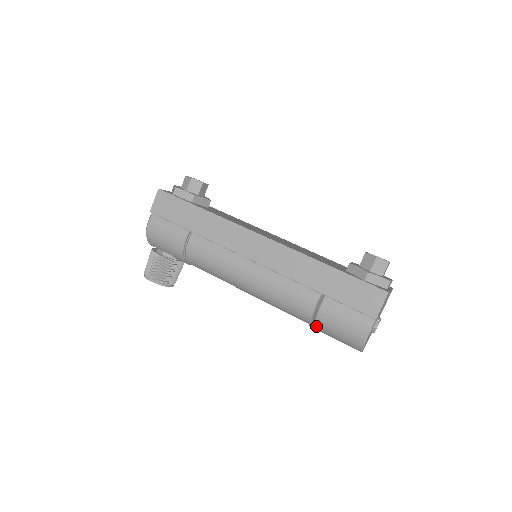
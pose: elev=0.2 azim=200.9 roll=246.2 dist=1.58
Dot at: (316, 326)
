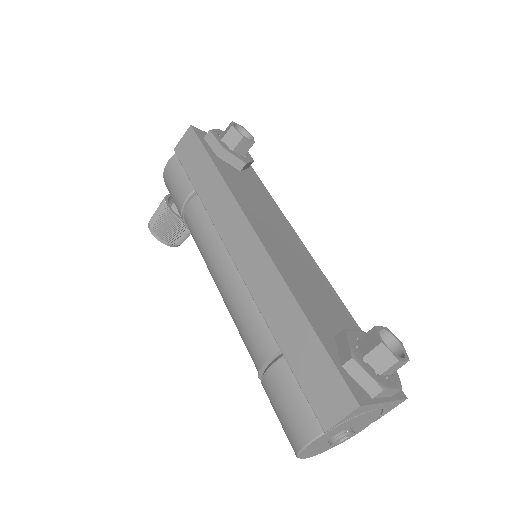
Dot at: (263, 386)
